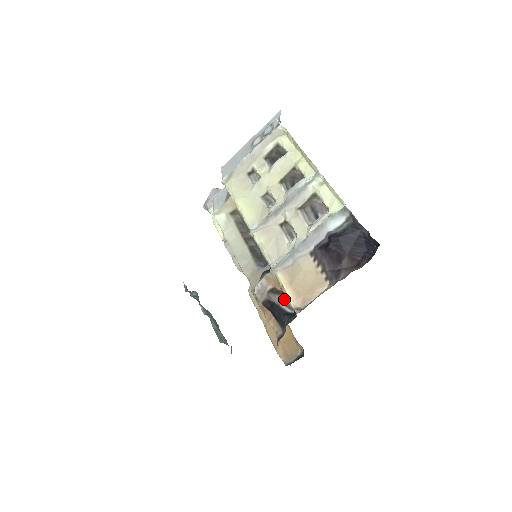
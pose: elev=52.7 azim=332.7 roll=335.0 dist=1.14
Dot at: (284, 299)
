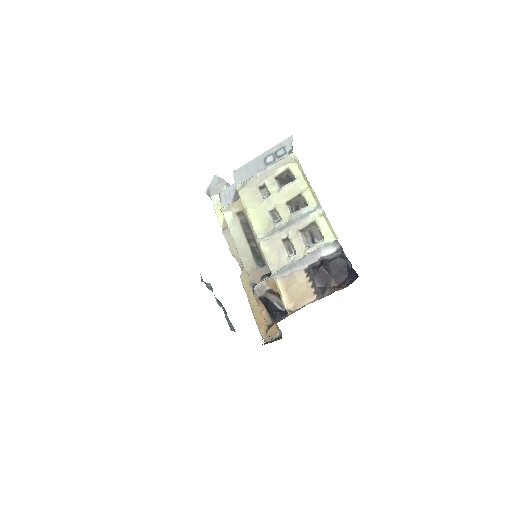
Dot at: (278, 299)
